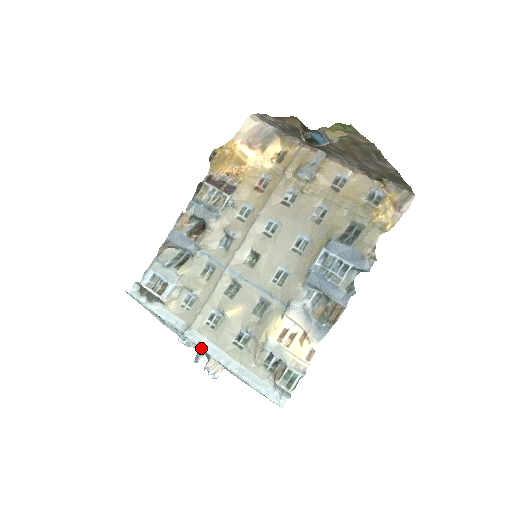
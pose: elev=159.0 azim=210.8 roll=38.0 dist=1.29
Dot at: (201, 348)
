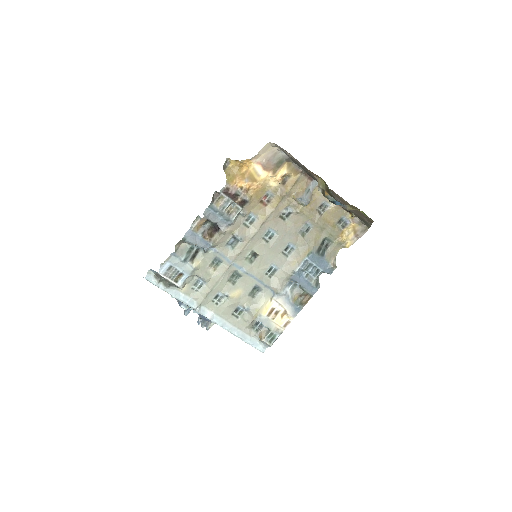
Dot at: (207, 318)
